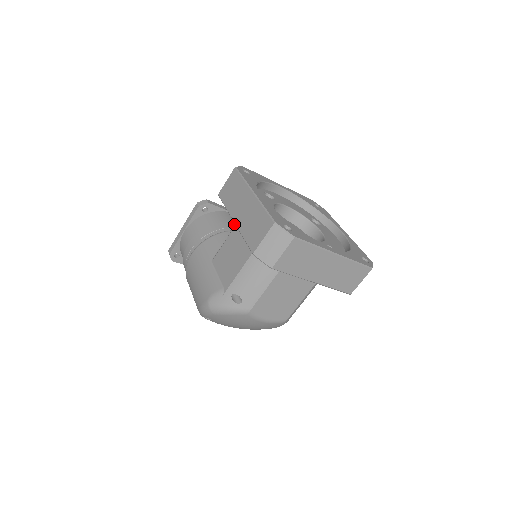
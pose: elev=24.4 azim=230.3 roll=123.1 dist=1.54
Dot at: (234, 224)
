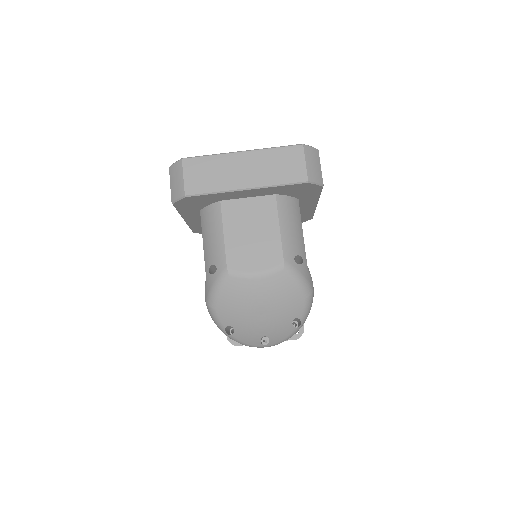
Dot at: occluded
